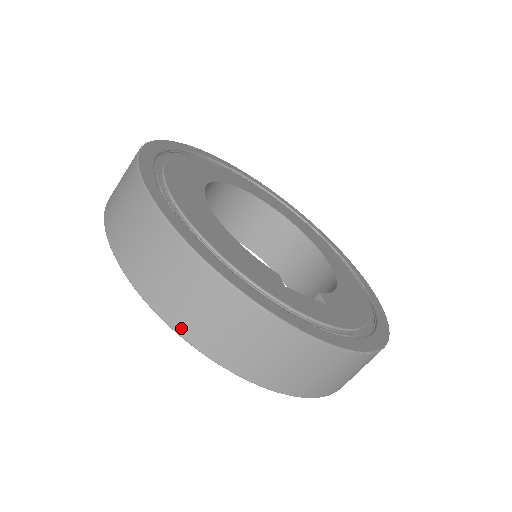
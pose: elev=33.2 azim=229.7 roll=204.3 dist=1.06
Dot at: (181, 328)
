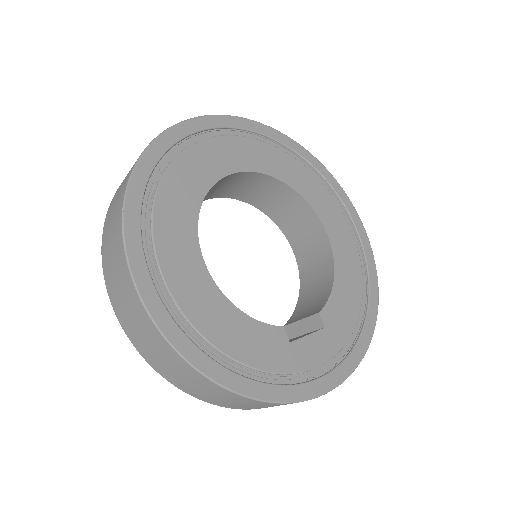
Dot at: (209, 402)
